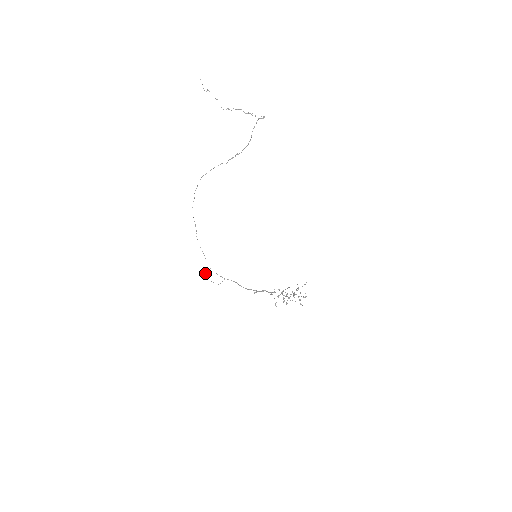
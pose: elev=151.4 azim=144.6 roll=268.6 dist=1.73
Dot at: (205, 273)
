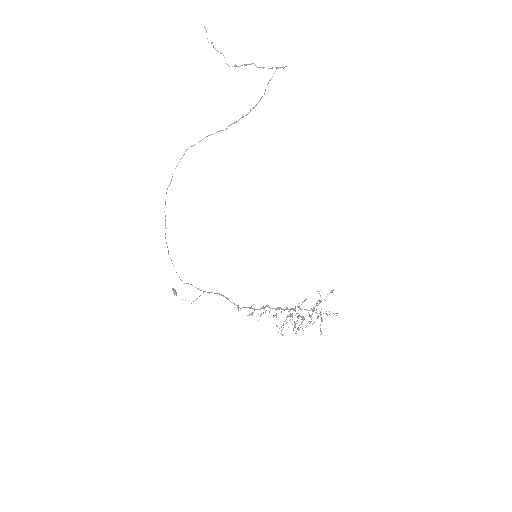
Dot at: occluded
